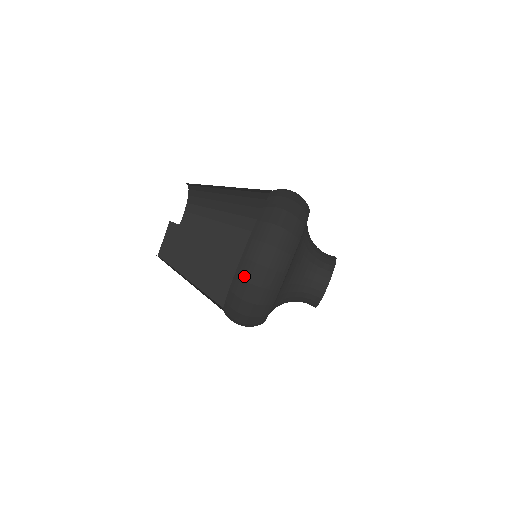
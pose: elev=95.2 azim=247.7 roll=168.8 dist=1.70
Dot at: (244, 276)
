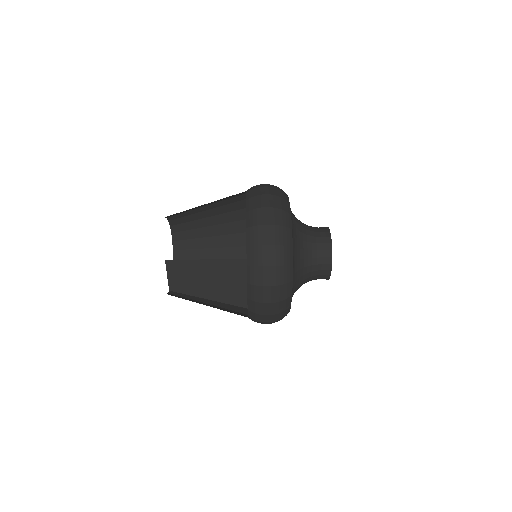
Dot at: (257, 299)
